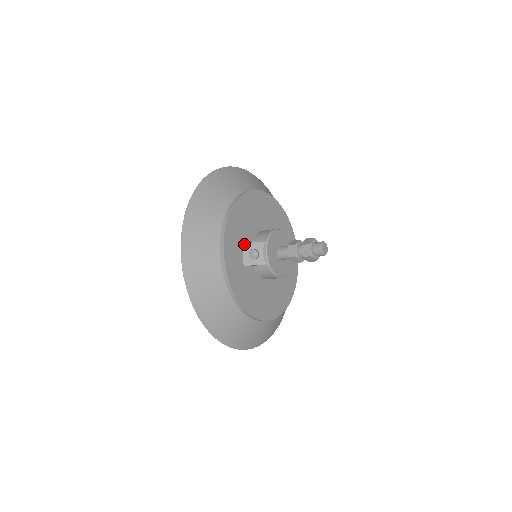
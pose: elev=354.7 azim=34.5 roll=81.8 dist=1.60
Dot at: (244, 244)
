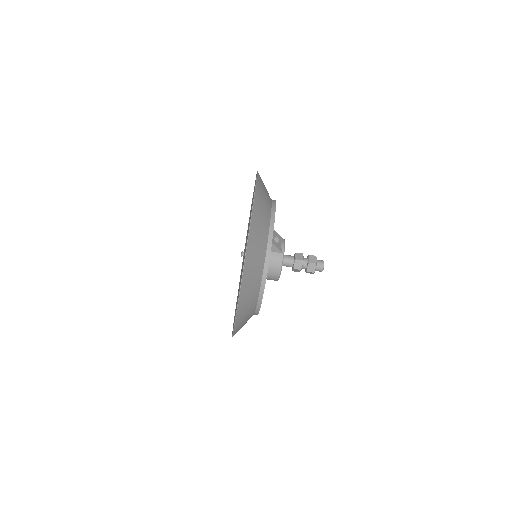
Dot at: occluded
